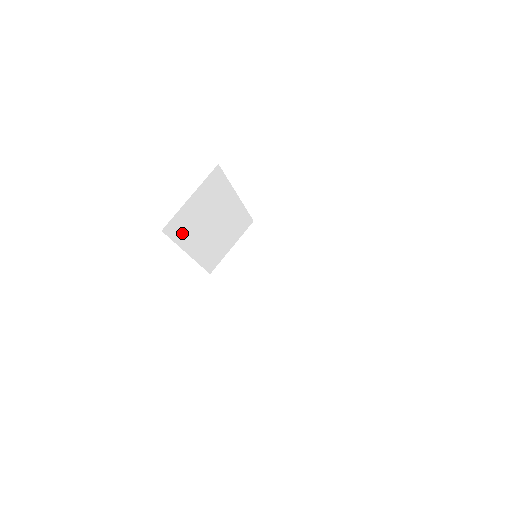
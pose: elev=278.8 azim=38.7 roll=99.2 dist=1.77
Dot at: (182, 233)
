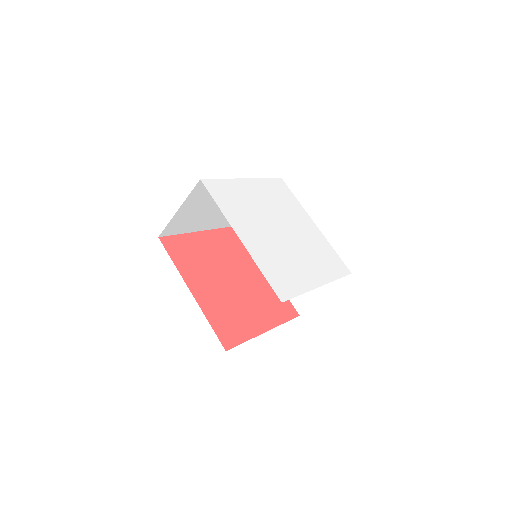
Dot at: occluded
